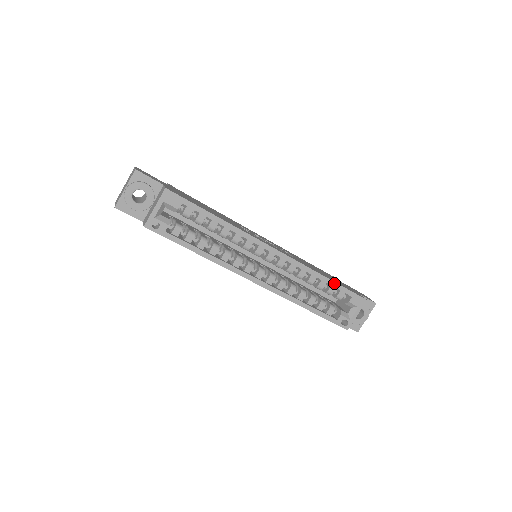
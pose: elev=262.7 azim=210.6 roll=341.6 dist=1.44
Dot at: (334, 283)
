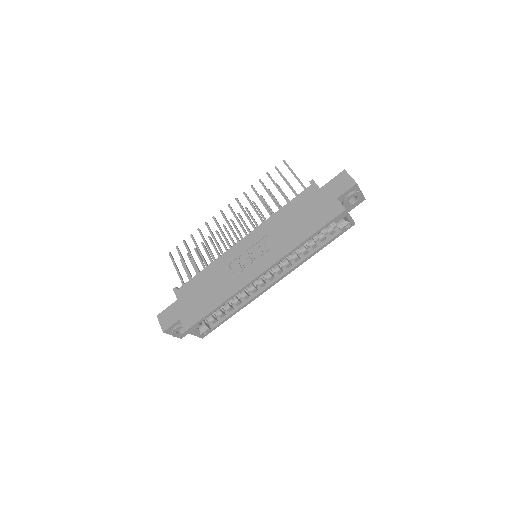
Dot at: (314, 235)
